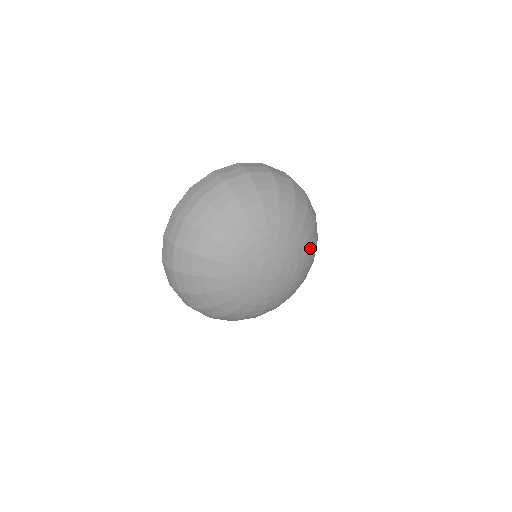
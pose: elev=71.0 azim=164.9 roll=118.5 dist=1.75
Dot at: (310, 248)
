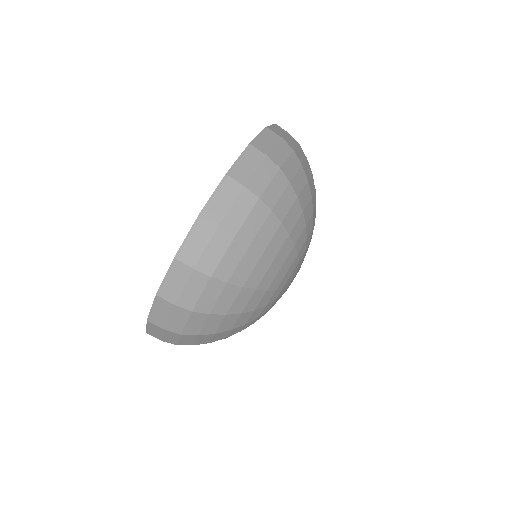
Dot at: occluded
